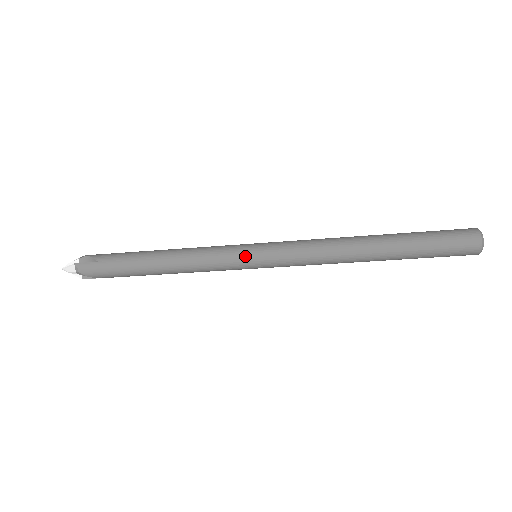
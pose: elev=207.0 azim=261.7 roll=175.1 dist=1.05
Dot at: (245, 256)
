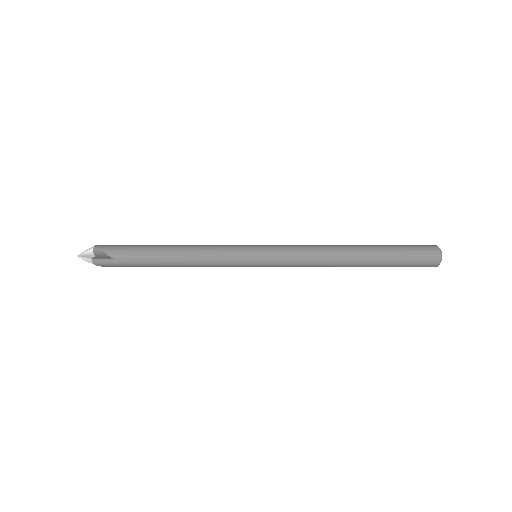
Dot at: (248, 263)
